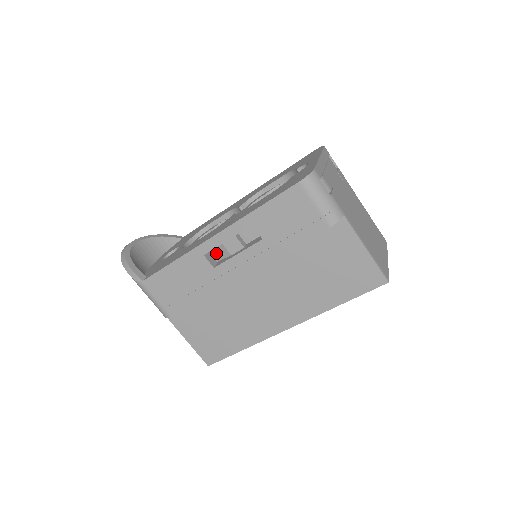
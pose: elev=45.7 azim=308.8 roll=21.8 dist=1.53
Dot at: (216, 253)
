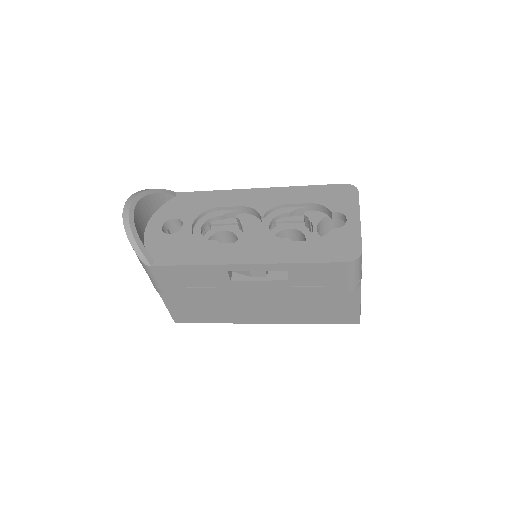
Dot at: occluded
